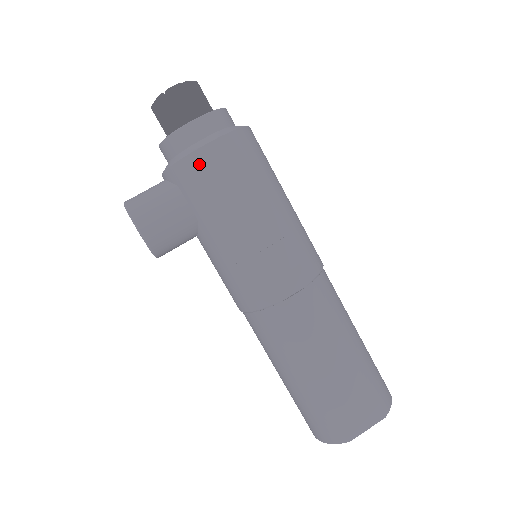
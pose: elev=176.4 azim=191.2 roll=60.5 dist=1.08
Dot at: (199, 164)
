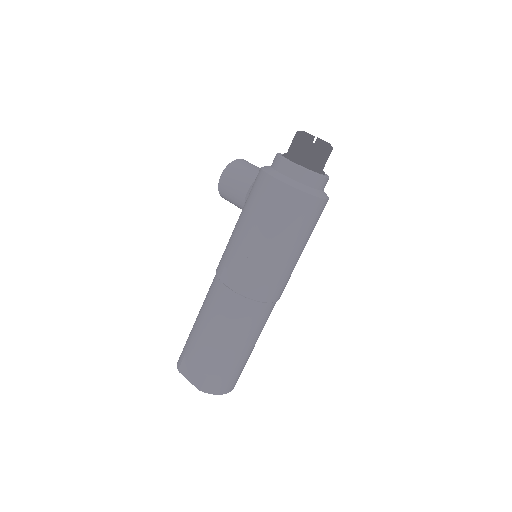
Dot at: (263, 182)
